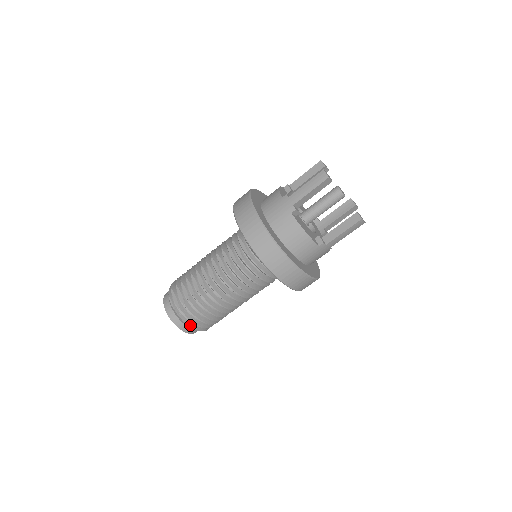
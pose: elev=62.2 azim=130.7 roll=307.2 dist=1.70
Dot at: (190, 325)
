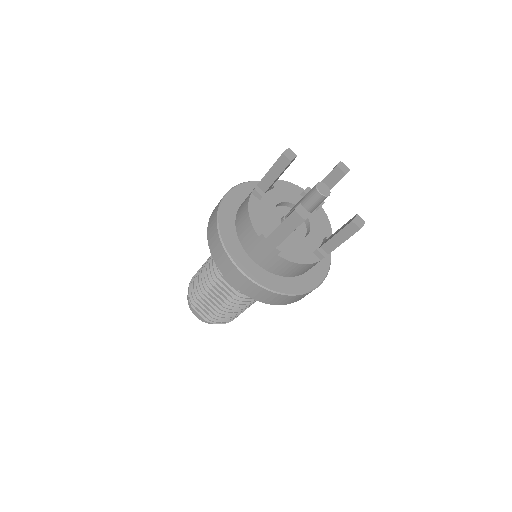
Dot at: (226, 322)
